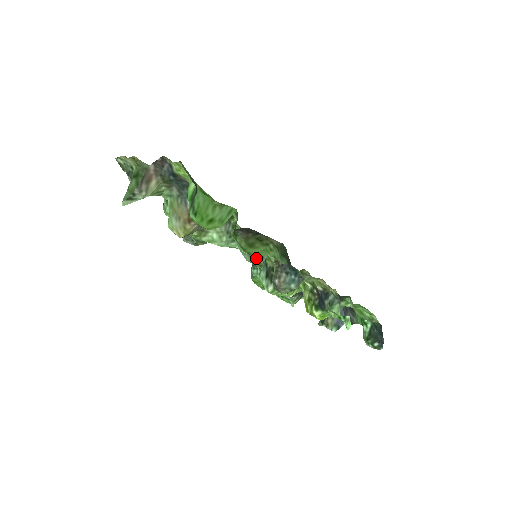
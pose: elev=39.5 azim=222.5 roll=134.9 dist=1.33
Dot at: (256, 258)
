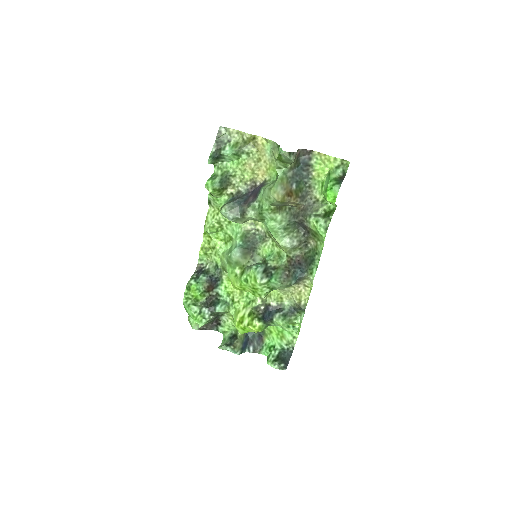
Dot at: (245, 260)
